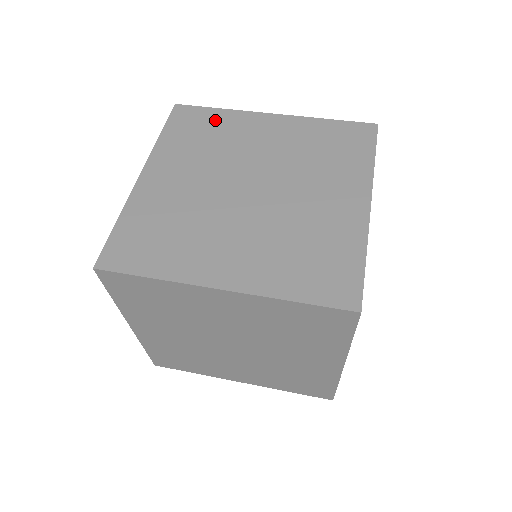
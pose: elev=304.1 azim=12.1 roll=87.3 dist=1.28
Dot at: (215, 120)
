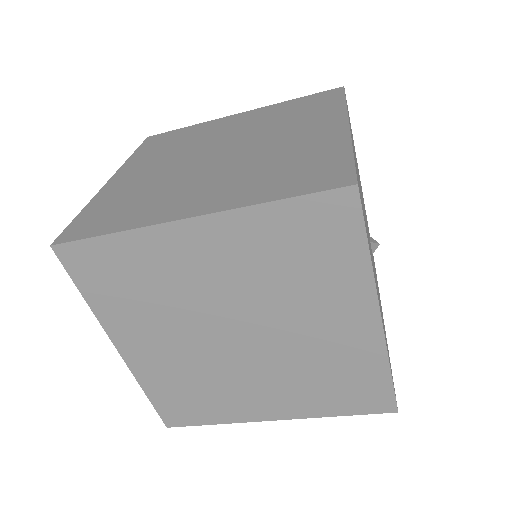
Dot at: (185, 132)
